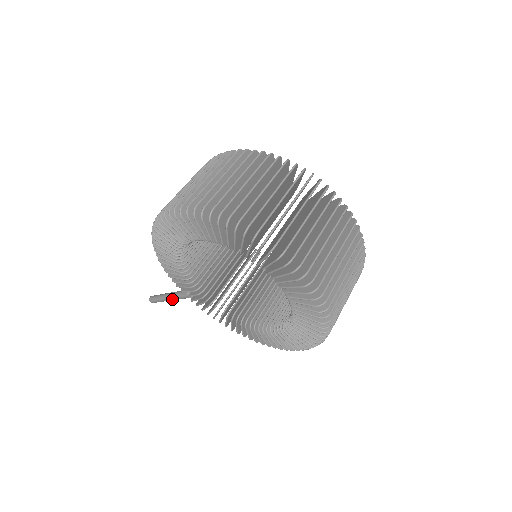
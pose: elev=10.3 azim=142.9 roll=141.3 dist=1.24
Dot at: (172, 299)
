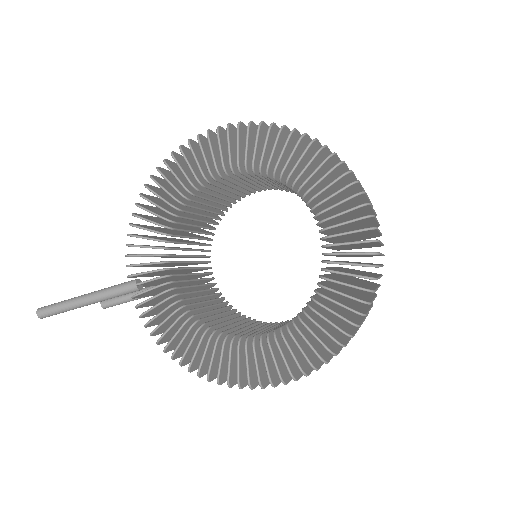
Dot at: (95, 297)
